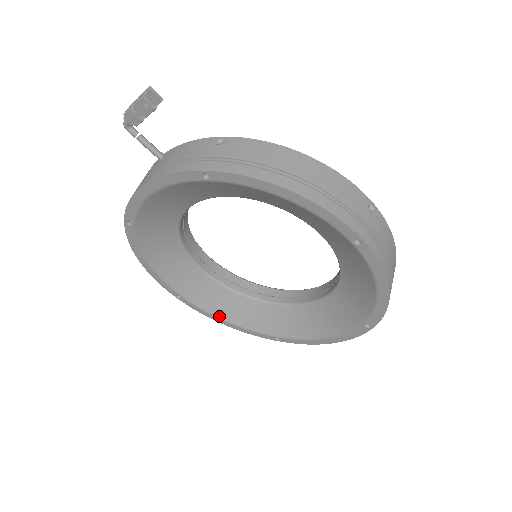
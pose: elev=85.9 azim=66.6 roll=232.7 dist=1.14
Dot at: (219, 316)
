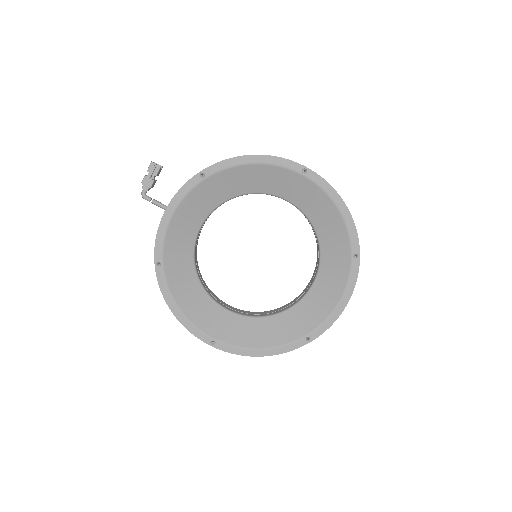
Dot at: (252, 347)
